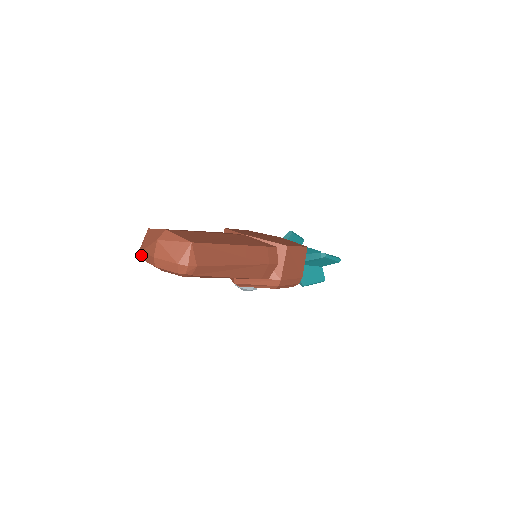
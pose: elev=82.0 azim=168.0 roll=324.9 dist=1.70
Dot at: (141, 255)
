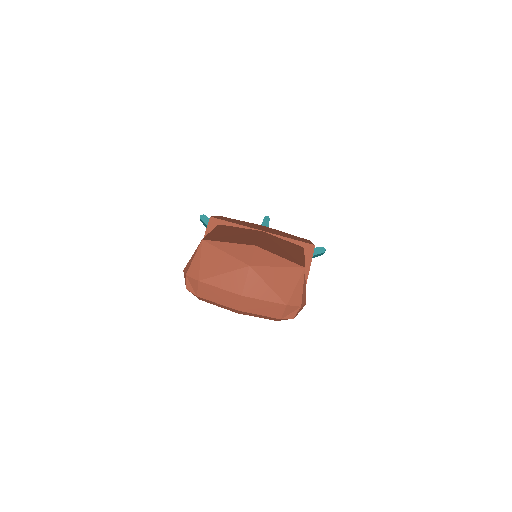
Dot at: (189, 287)
